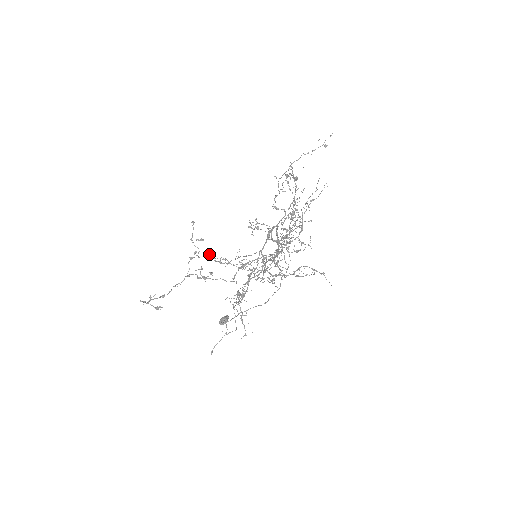
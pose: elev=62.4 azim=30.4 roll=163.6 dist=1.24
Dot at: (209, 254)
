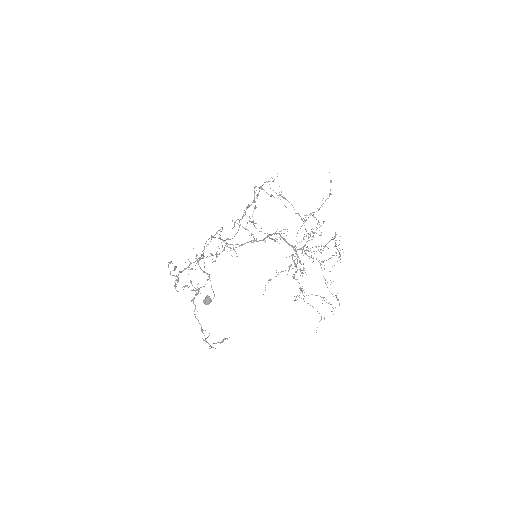
Dot at: (181, 271)
